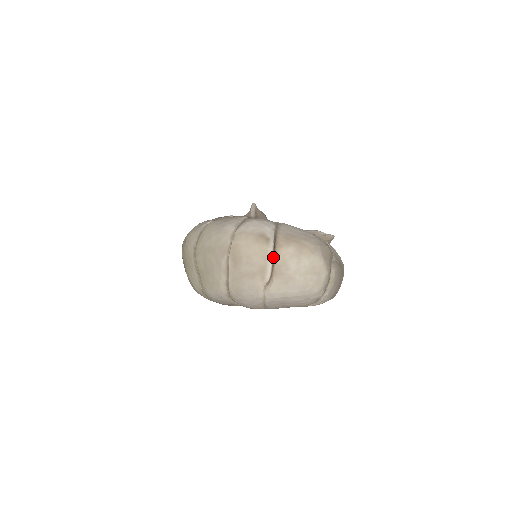
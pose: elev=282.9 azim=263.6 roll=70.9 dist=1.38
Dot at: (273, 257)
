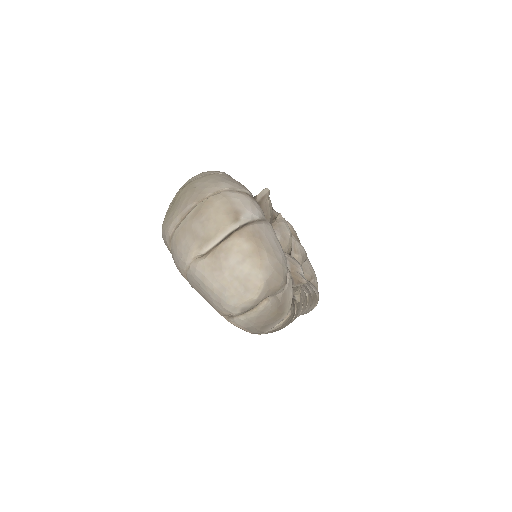
Dot at: (225, 237)
